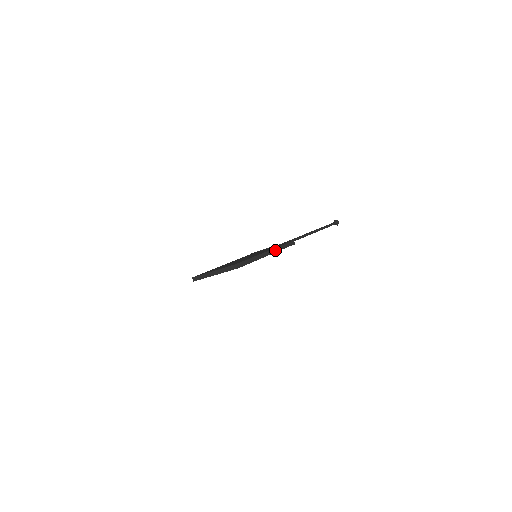
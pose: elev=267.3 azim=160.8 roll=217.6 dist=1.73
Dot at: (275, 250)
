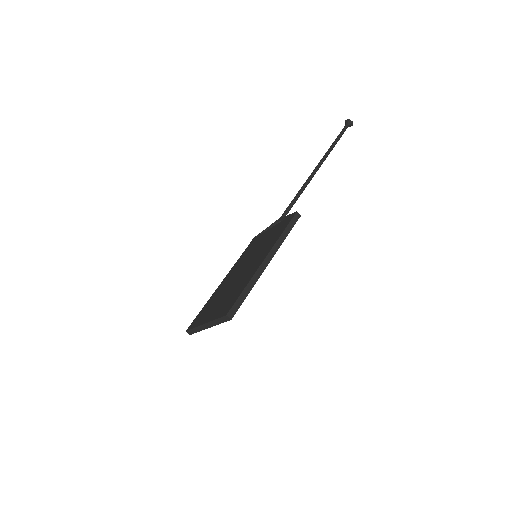
Dot at: (275, 248)
